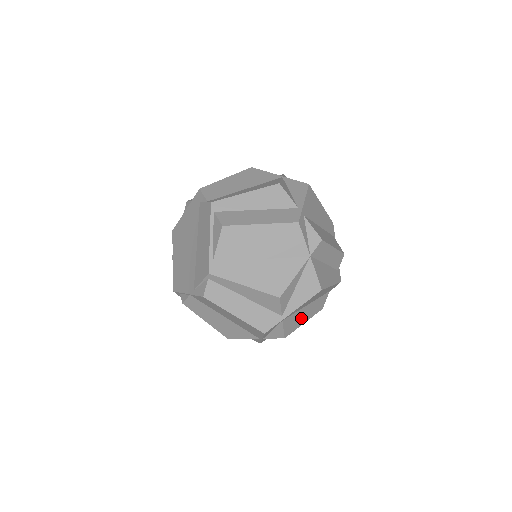
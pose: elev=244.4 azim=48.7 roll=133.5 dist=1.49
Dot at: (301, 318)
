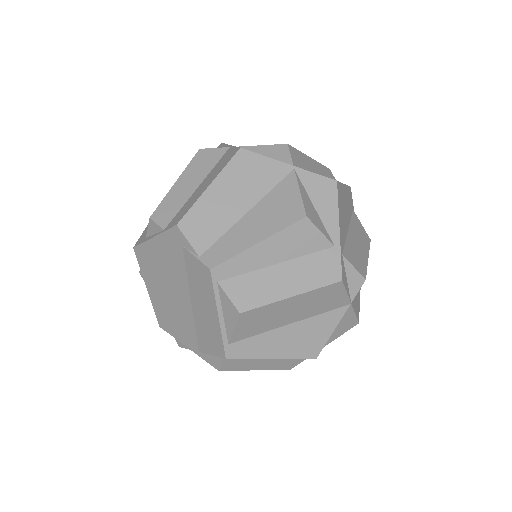
Dot at: occluded
